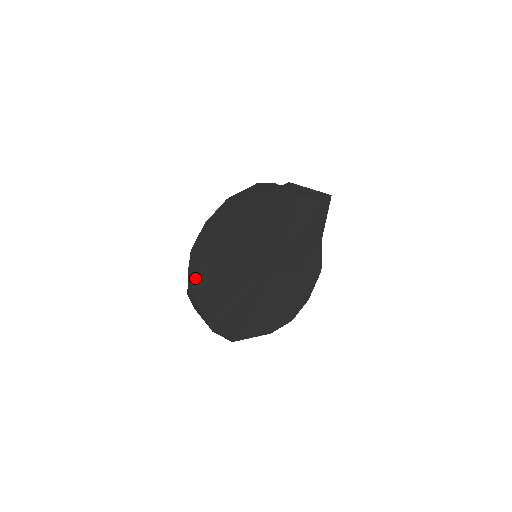
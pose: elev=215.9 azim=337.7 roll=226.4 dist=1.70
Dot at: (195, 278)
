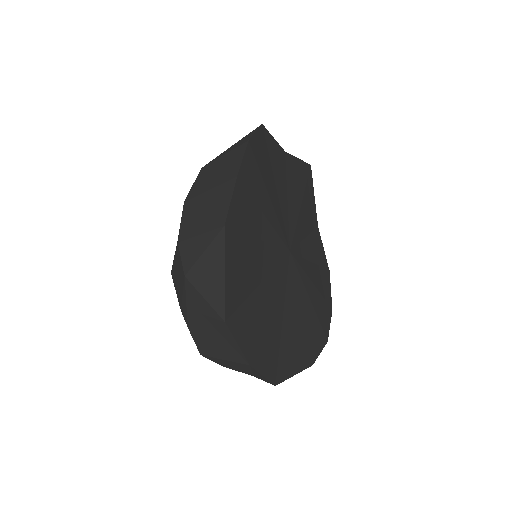
Dot at: (202, 273)
